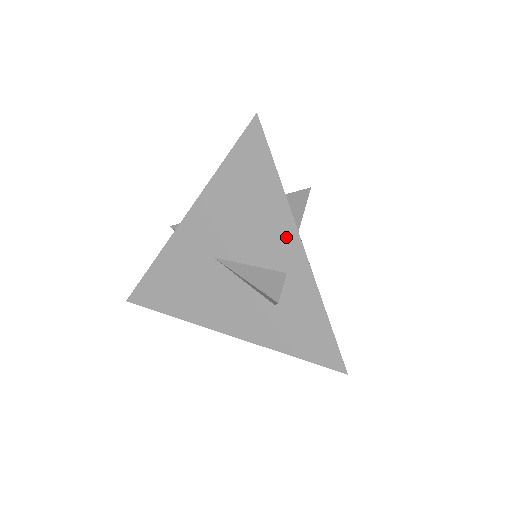
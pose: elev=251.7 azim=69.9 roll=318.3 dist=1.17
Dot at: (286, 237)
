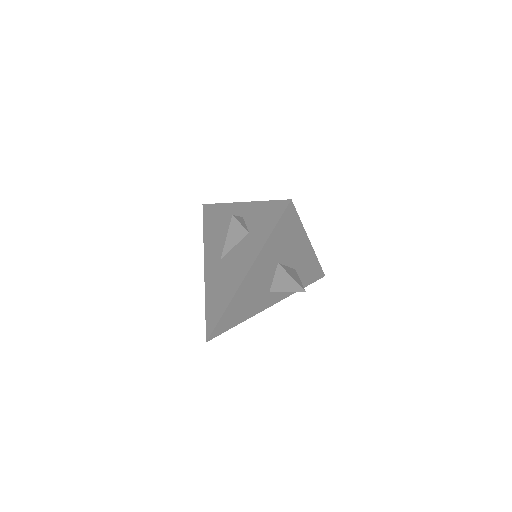
Dot at: (233, 210)
